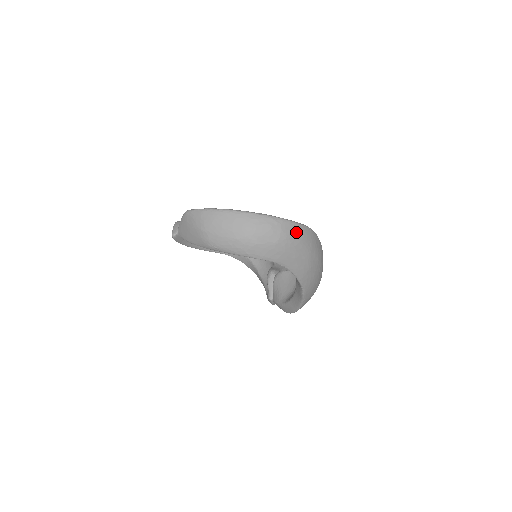
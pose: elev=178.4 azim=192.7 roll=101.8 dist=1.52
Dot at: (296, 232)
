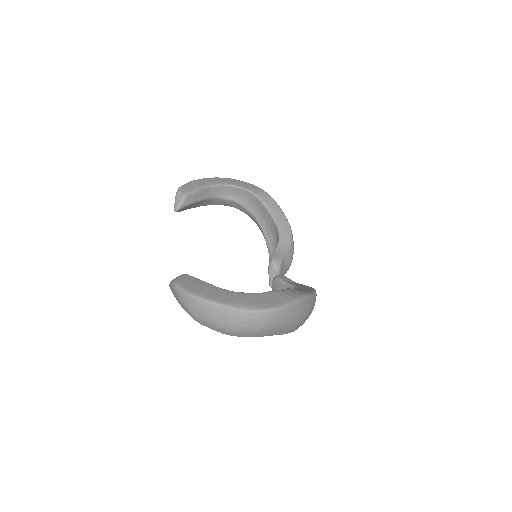
Dot at: (281, 316)
